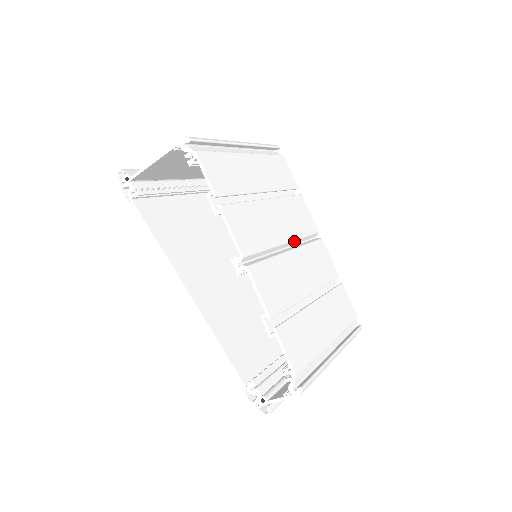
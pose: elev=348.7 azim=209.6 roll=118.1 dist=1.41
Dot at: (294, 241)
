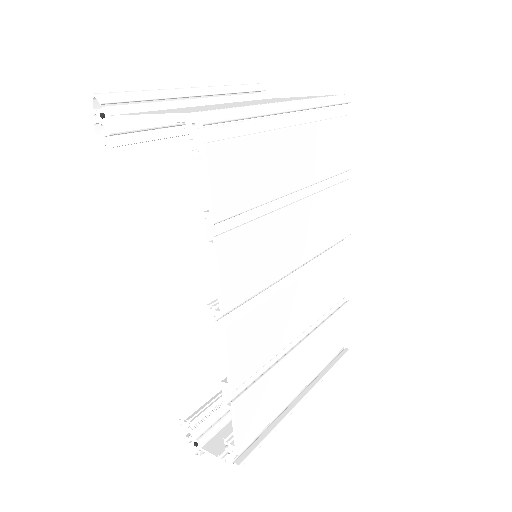
Dot at: (310, 259)
